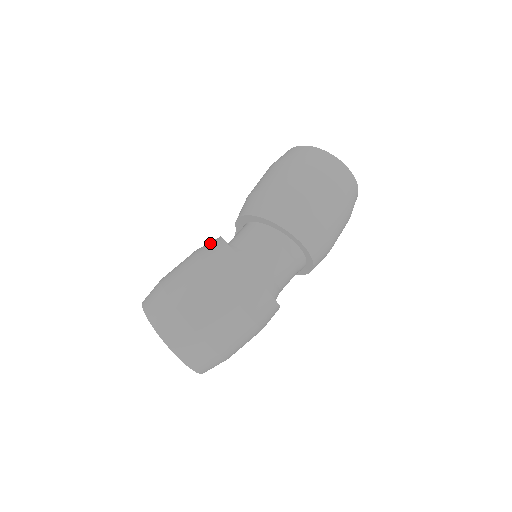
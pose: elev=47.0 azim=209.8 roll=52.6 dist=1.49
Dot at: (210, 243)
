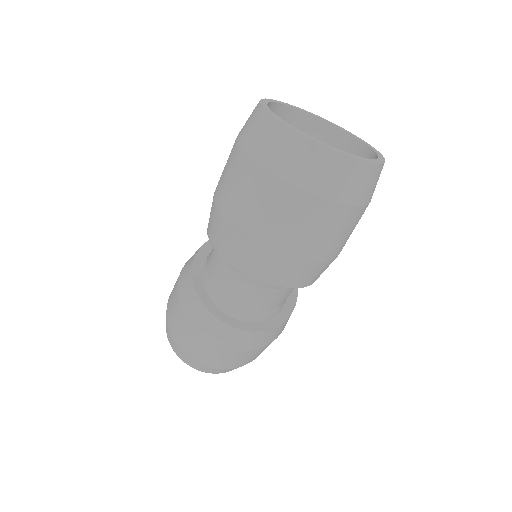
Dot at: occluded
